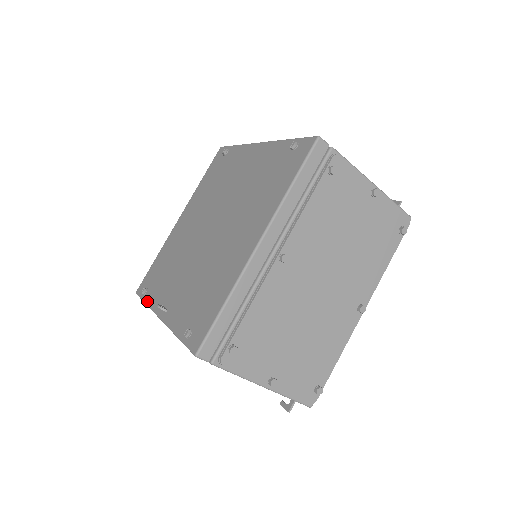
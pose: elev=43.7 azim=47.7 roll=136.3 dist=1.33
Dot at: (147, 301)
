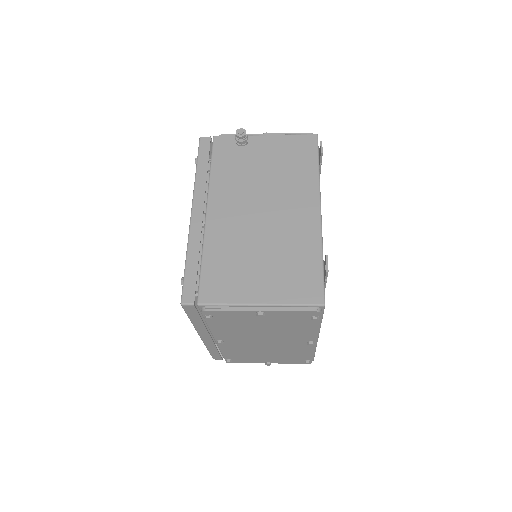
Dot at: occluded
